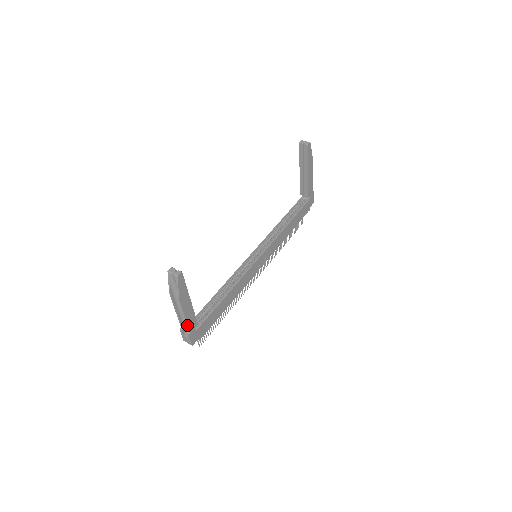
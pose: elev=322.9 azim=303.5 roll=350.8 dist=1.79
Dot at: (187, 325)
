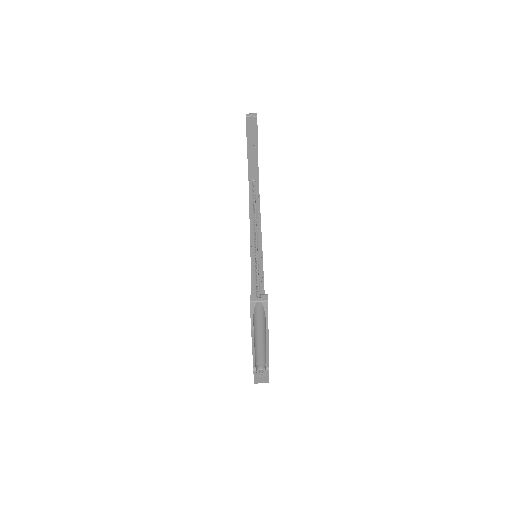
Dot at: (267, 360)
